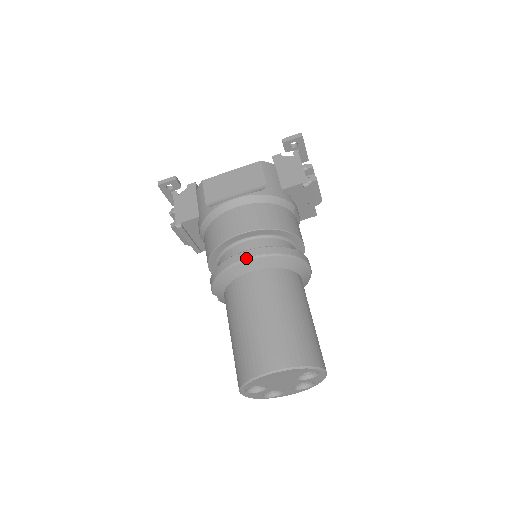
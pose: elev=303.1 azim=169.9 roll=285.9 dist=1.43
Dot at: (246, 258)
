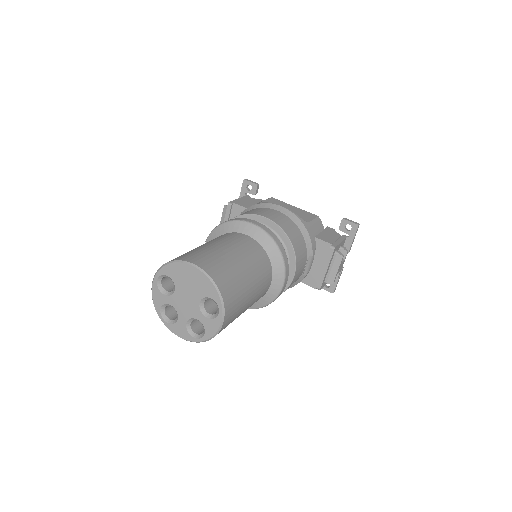
Dot at: (253, 223)
